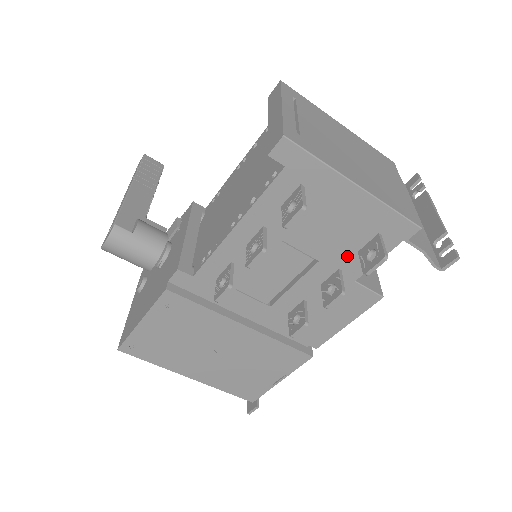
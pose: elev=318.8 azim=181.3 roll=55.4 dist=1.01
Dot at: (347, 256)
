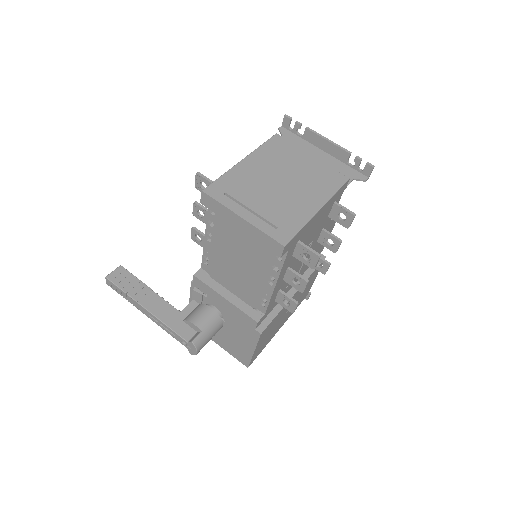
Dot at: (324, 223)
